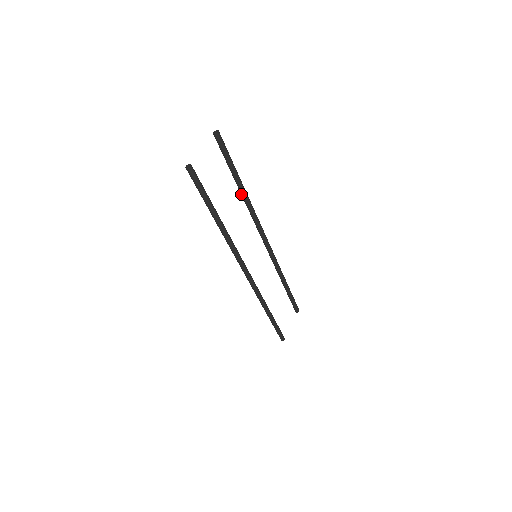
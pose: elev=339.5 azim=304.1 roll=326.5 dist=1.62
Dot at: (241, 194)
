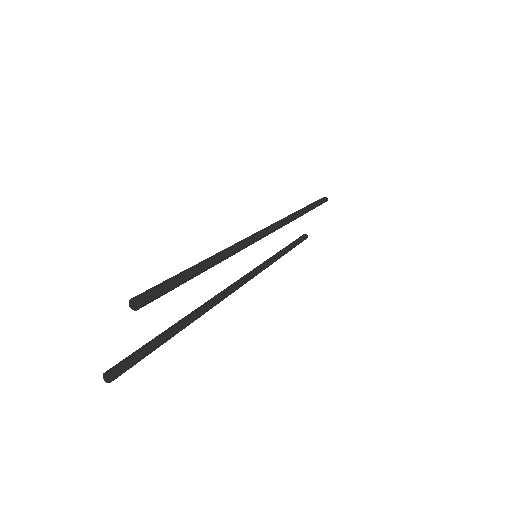
Dot at: occluded
